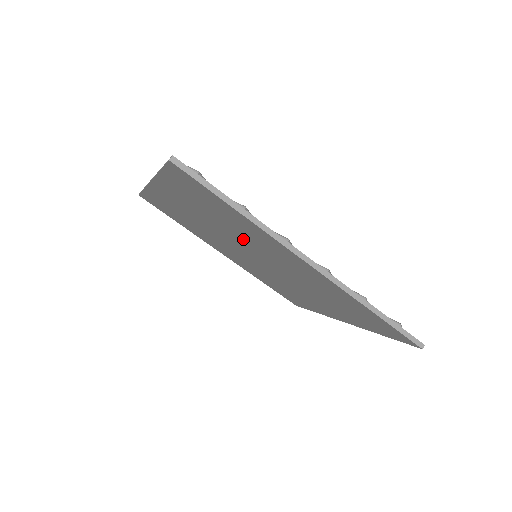
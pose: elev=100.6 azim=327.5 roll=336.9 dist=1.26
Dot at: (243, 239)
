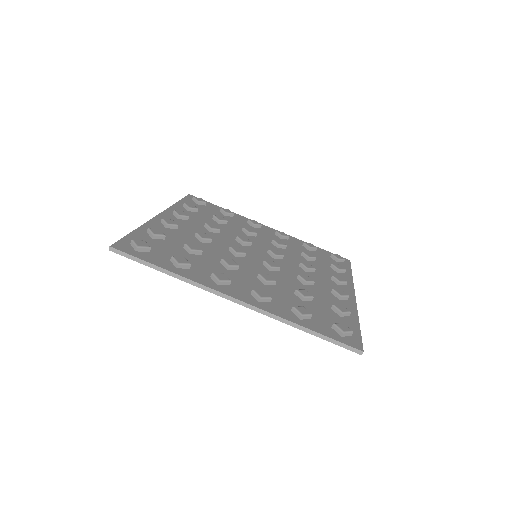
Dot at: occluded
